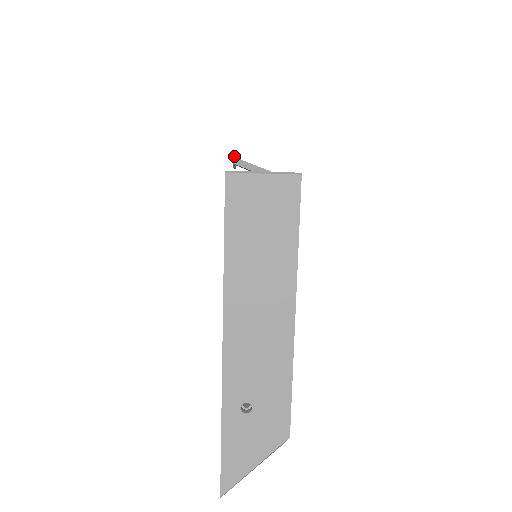
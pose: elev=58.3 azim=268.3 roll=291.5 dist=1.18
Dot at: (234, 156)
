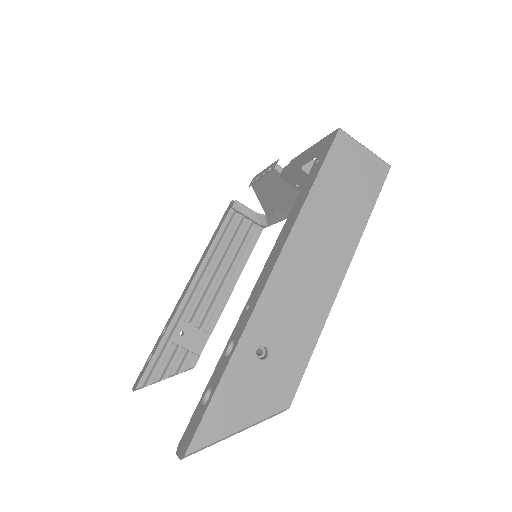
Dot at: (266, 169)
